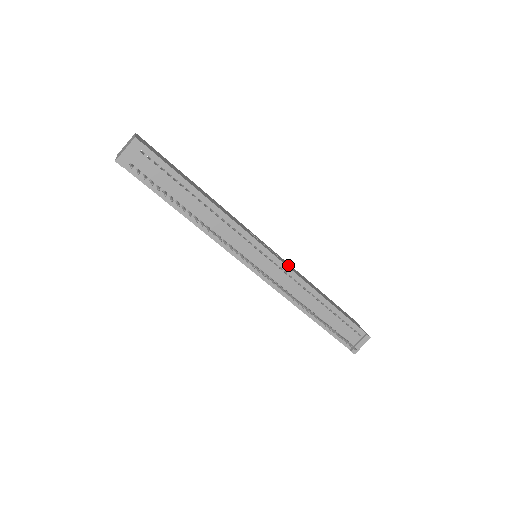
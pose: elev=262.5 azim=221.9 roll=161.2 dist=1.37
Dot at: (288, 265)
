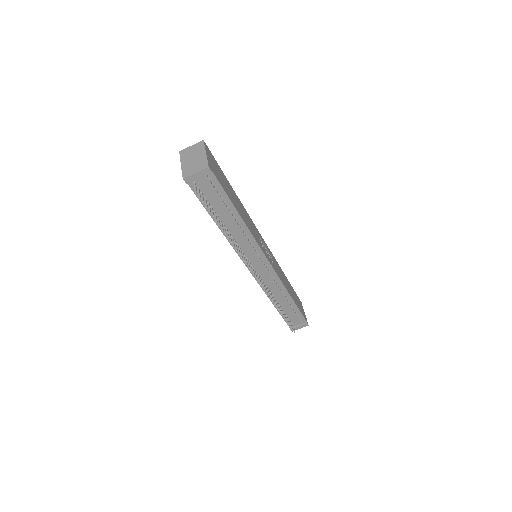
Dot at: (276, 267)
